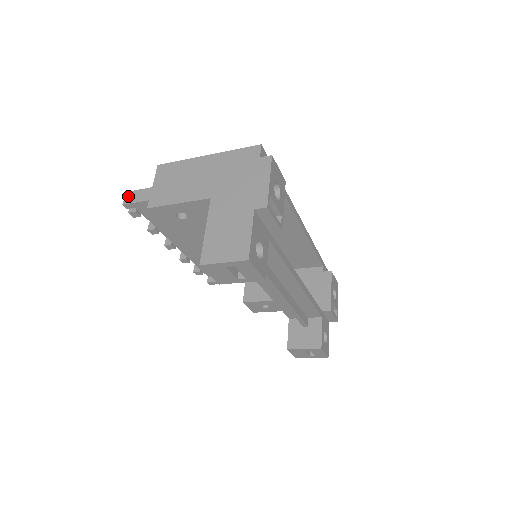
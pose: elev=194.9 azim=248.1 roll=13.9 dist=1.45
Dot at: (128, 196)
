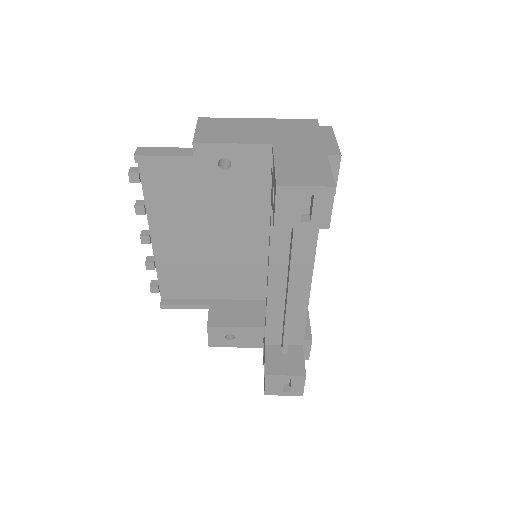
Dot at: (141, 150)
